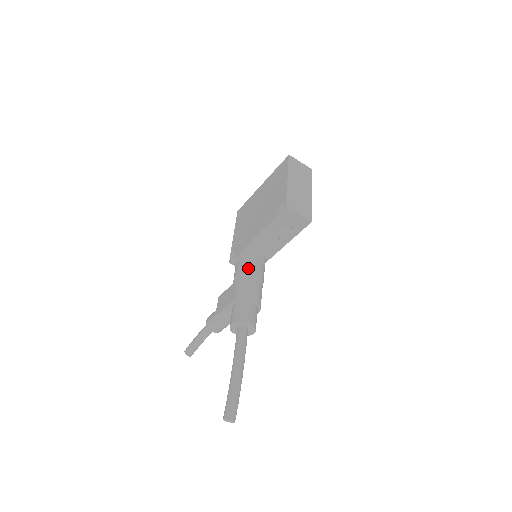
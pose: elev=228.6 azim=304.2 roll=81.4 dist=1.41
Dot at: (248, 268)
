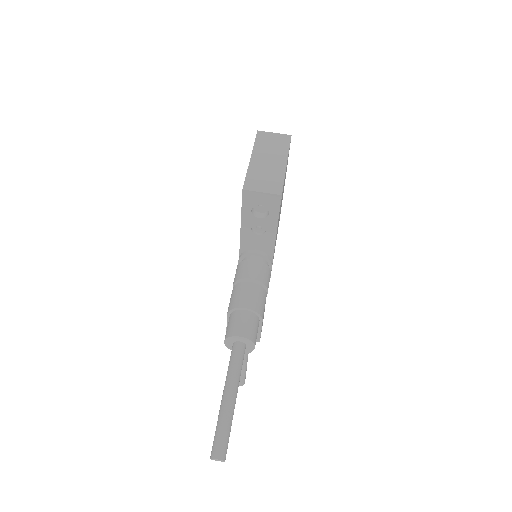
Dot at: (241, 272)
